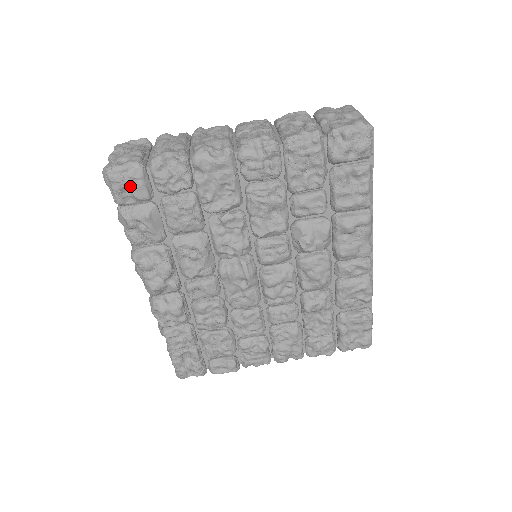
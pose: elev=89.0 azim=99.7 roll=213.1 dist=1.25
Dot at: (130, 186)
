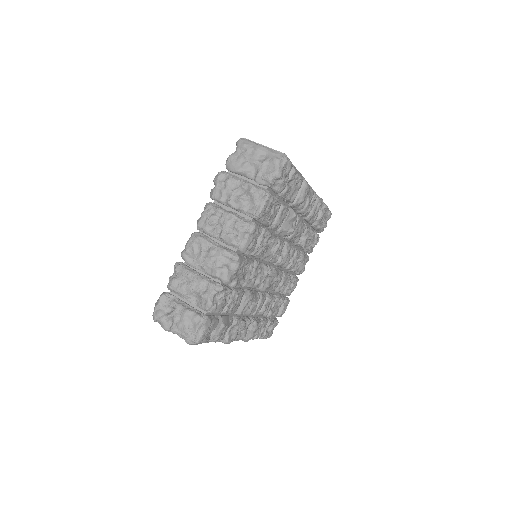
Dot at: (209, 331)
